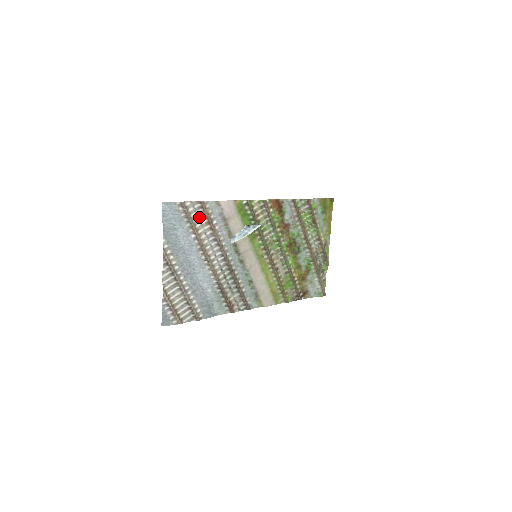
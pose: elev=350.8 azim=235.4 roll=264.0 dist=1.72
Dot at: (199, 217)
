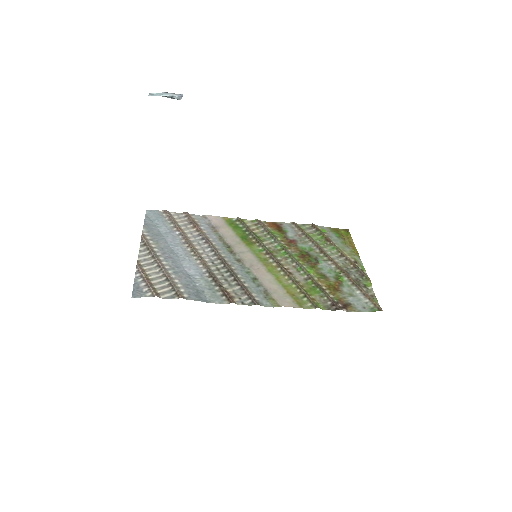
Dot at: (184, 223)
